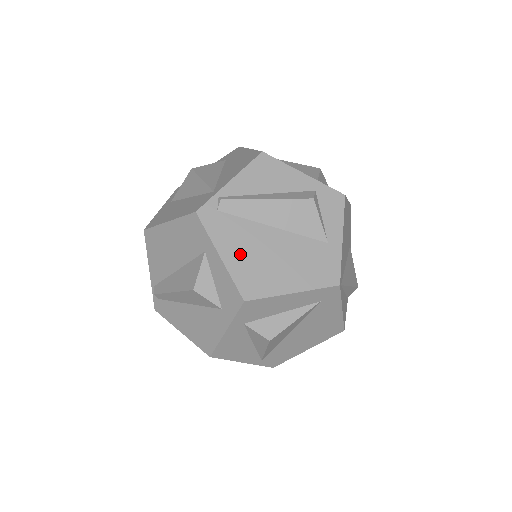
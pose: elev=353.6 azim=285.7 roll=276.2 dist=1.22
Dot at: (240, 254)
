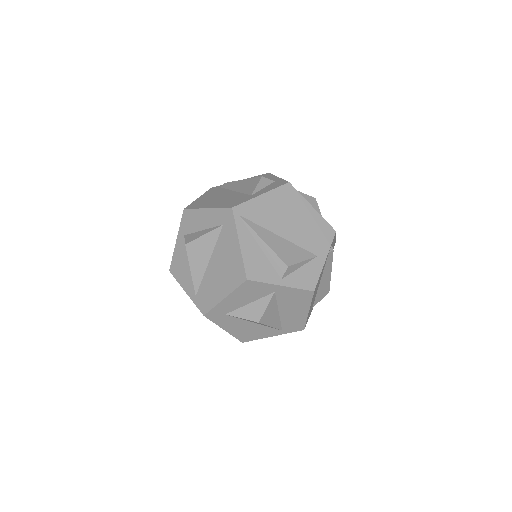
Dot at: (207, 197)
